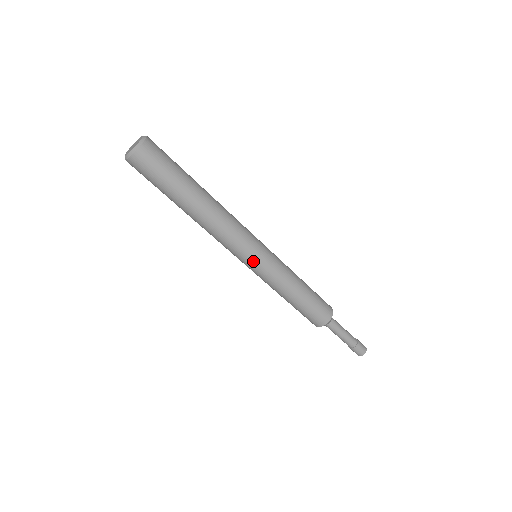
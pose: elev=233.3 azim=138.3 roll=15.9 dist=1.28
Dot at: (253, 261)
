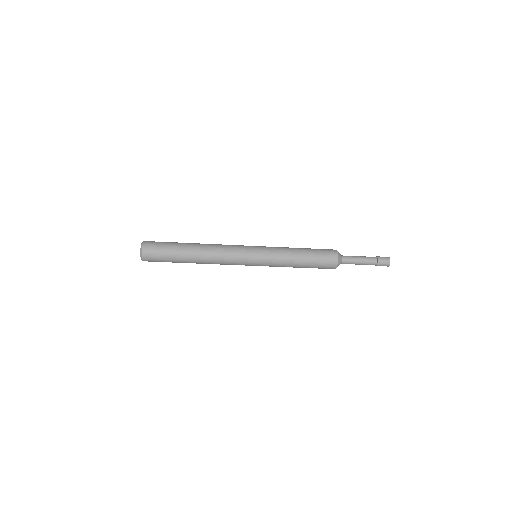
Dot at: (252, 265)
